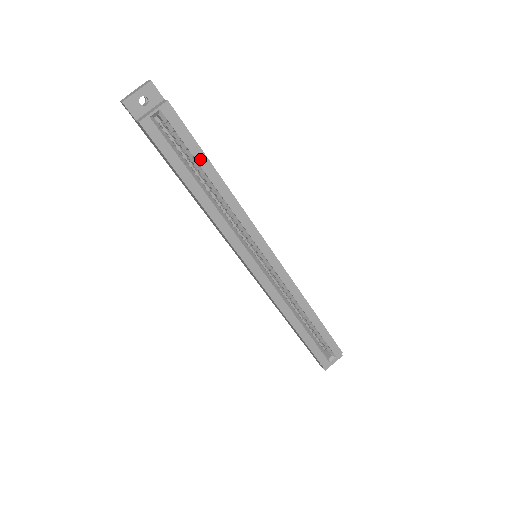
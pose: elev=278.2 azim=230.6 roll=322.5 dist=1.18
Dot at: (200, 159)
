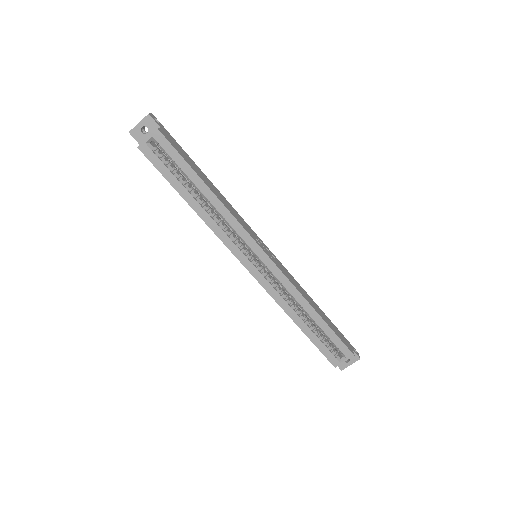
Dot at: (190, 174)
